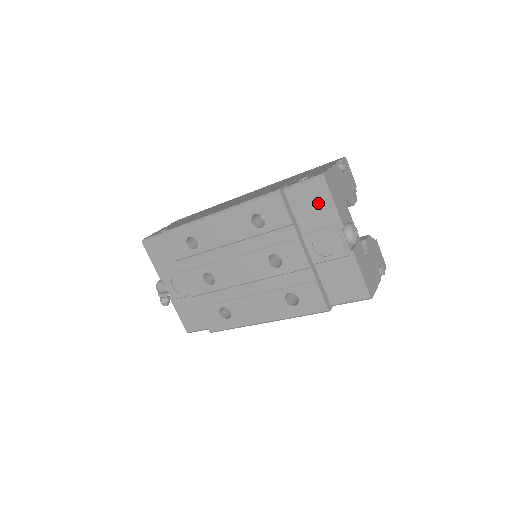
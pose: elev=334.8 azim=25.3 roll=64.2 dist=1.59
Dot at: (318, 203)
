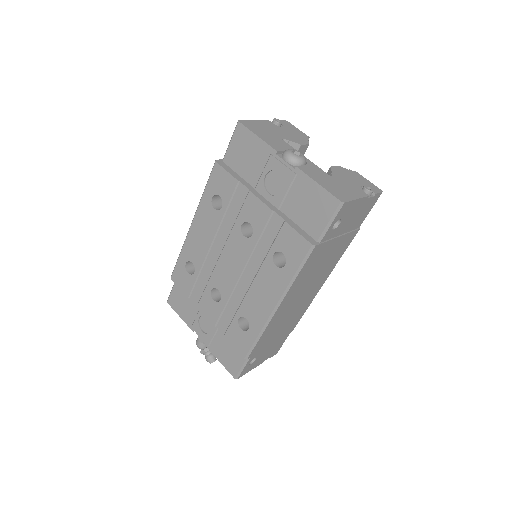
Dot at: (248, 148)
